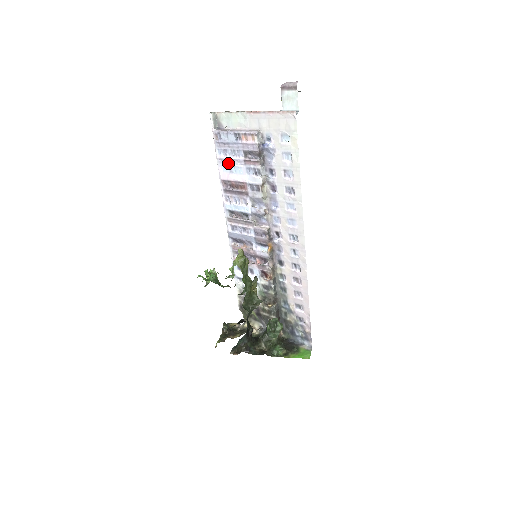
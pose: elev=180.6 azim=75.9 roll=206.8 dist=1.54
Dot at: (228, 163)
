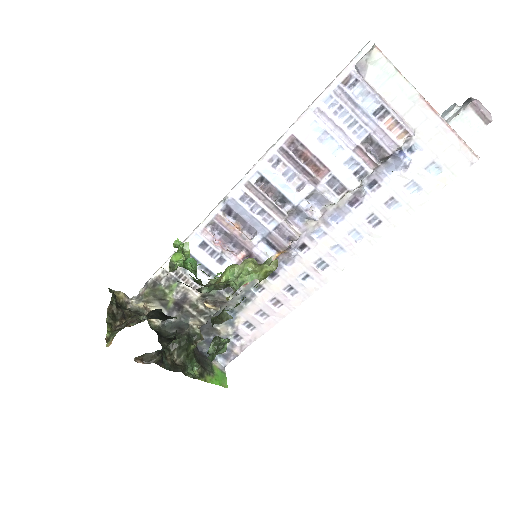
Dot at: (328, 126)
